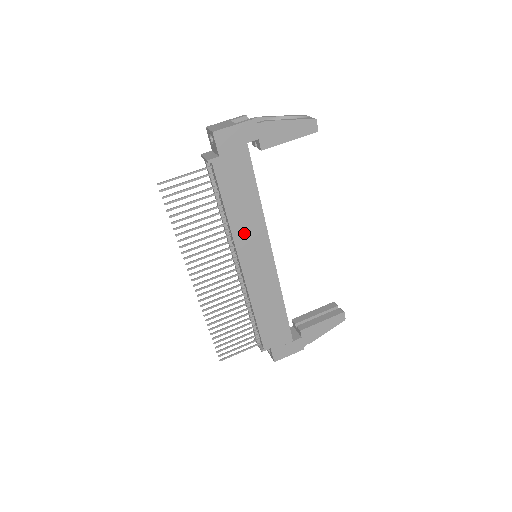
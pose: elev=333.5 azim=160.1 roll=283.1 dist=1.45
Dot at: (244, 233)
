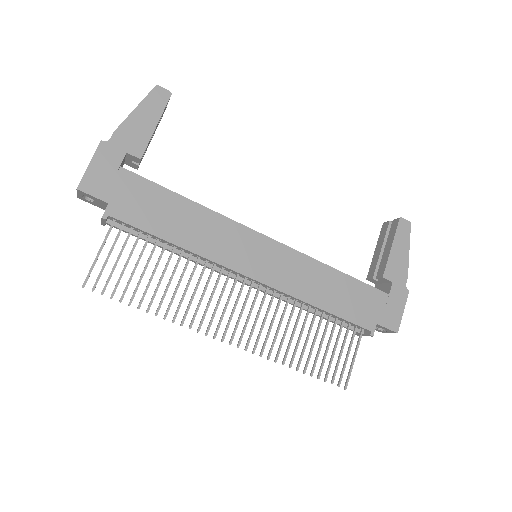
Dot at: (215, 245)
